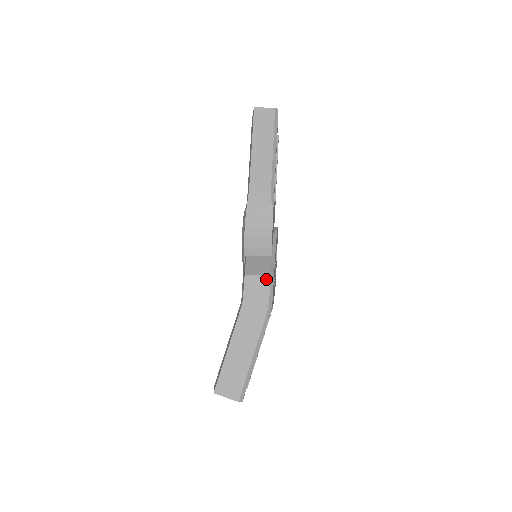
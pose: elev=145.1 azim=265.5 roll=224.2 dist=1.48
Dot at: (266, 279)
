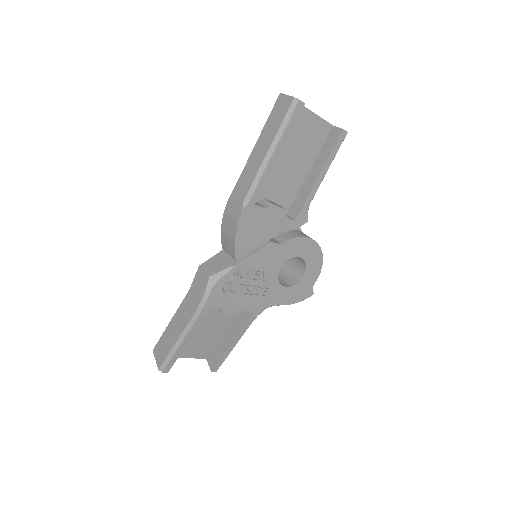
Dot at: (207, 279)
